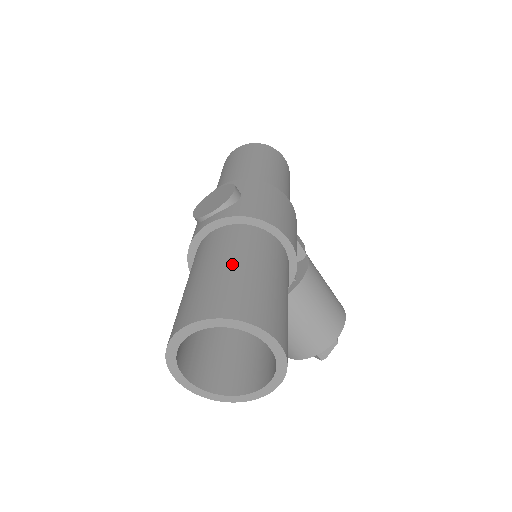
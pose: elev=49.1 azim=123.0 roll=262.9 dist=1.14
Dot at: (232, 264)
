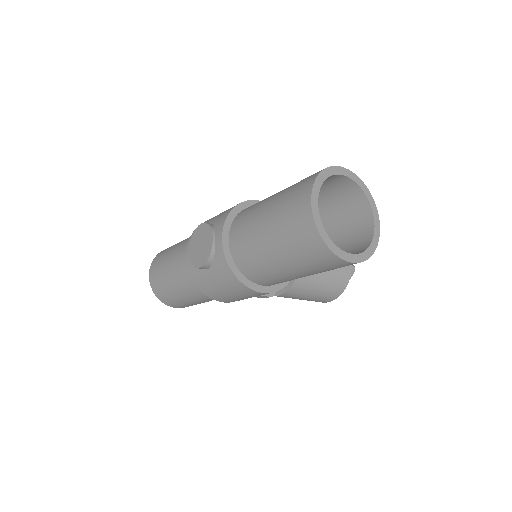
Dot at: (270, 201)
